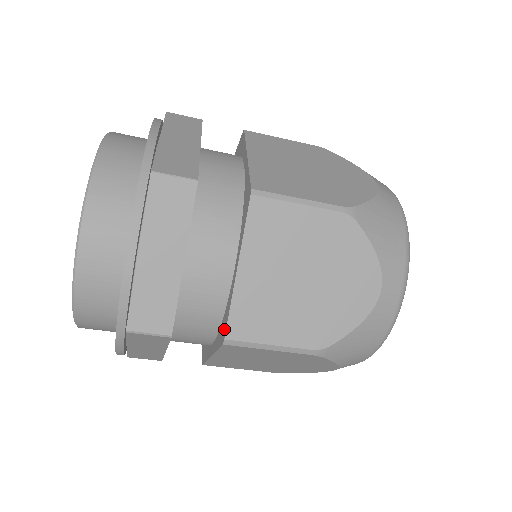
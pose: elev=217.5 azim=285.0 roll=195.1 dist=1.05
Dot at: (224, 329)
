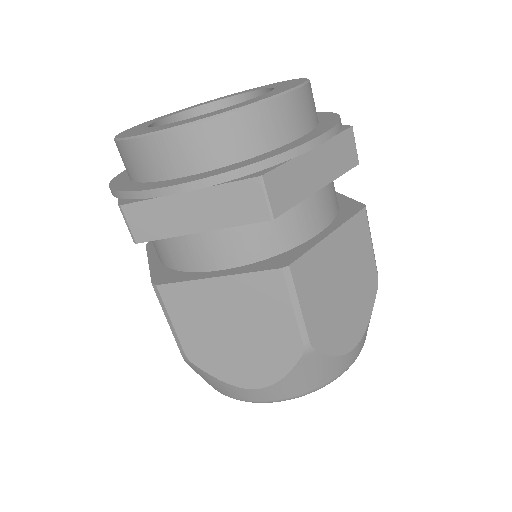
Dot at: (287, 260)
